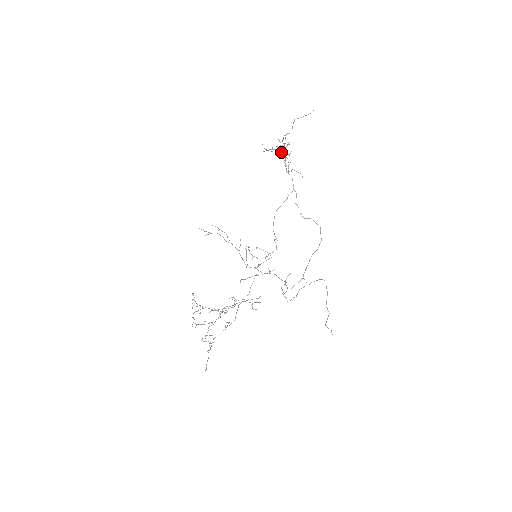
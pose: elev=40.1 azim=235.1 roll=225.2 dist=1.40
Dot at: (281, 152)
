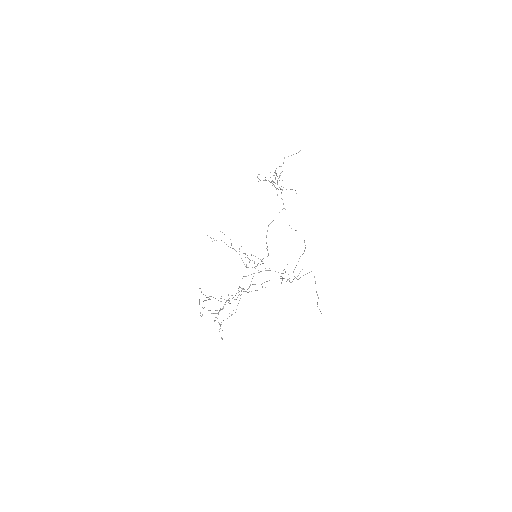
Dot at: (273, 181)
